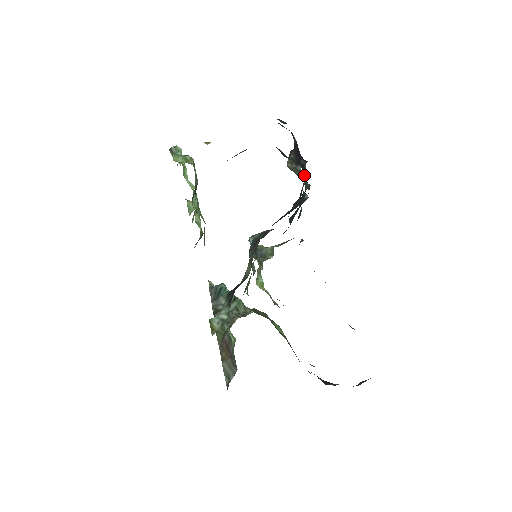
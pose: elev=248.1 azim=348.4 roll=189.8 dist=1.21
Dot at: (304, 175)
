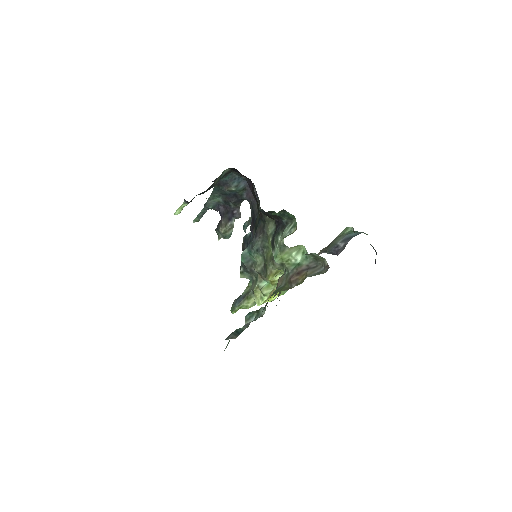
Dot at: (251, 194)
